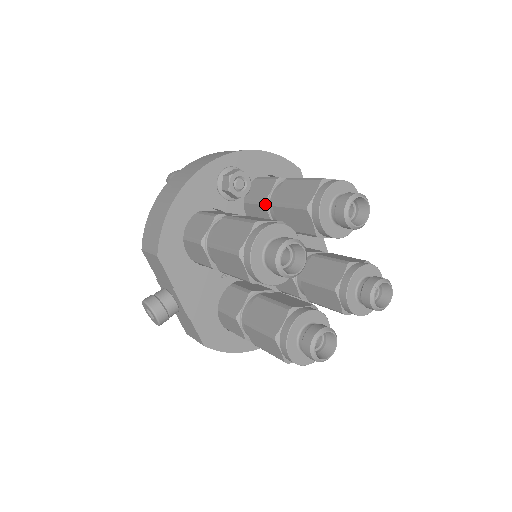
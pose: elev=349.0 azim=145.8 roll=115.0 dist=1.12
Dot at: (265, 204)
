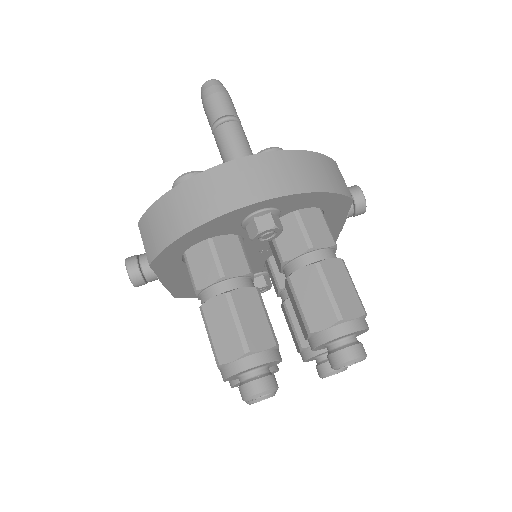
Dot at: (282, 264)
